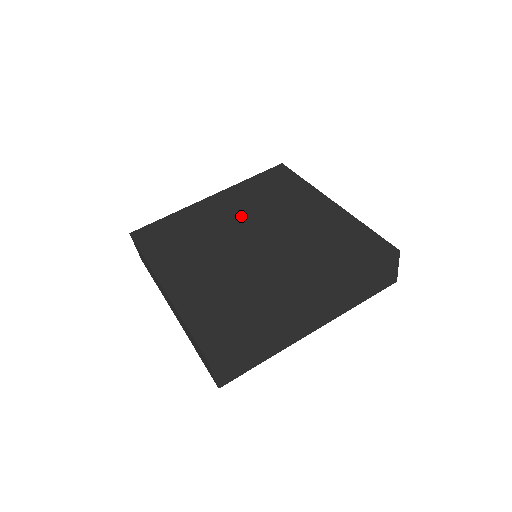
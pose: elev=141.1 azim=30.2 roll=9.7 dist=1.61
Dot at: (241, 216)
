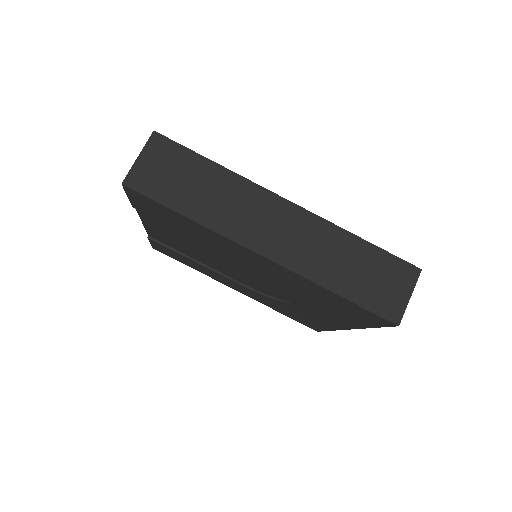
Dot at: occluded
